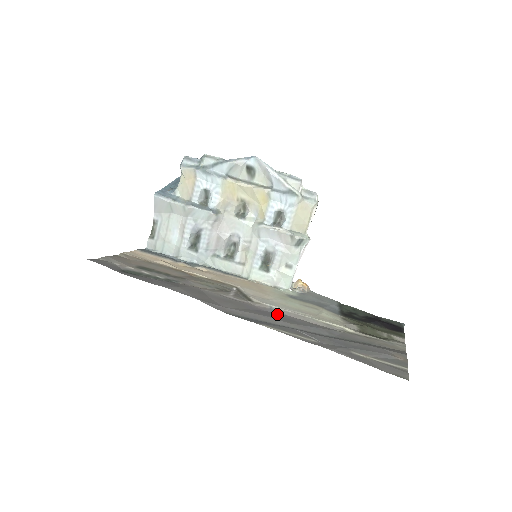
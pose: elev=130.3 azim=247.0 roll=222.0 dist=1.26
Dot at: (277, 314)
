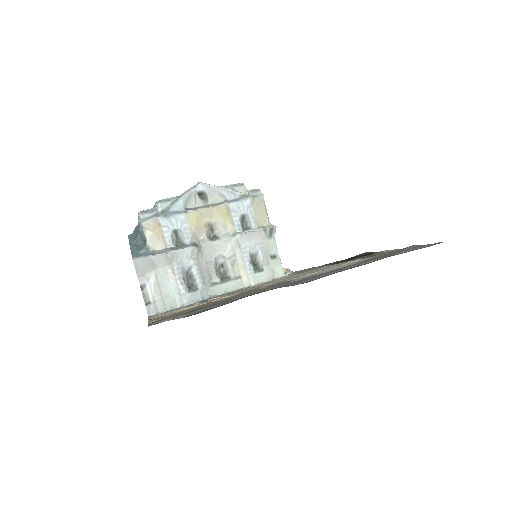
Dot at: (320, 274)
